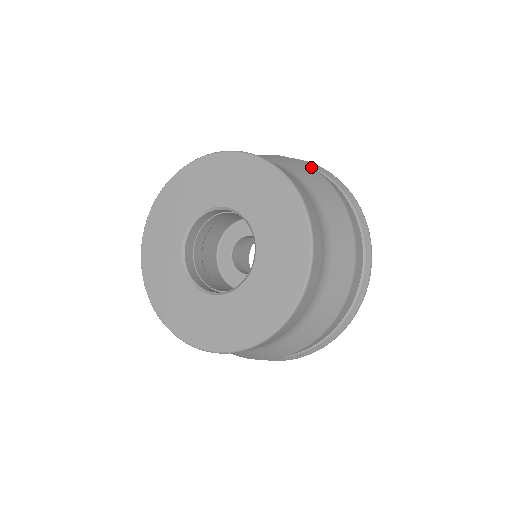
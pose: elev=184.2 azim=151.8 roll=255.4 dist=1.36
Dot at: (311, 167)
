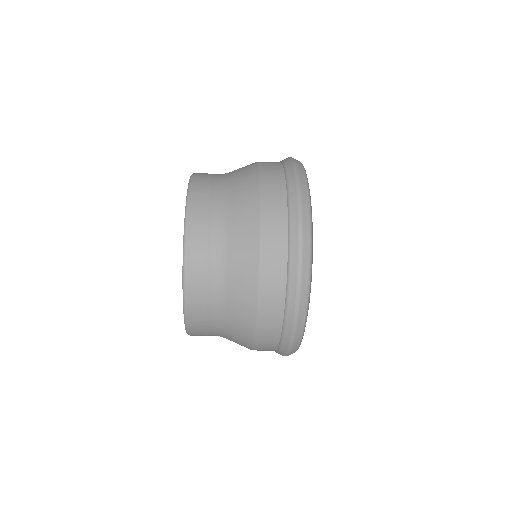
Dot at: (259, 166)
